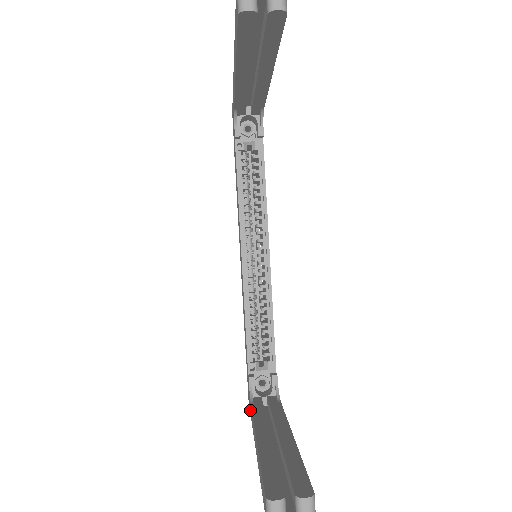
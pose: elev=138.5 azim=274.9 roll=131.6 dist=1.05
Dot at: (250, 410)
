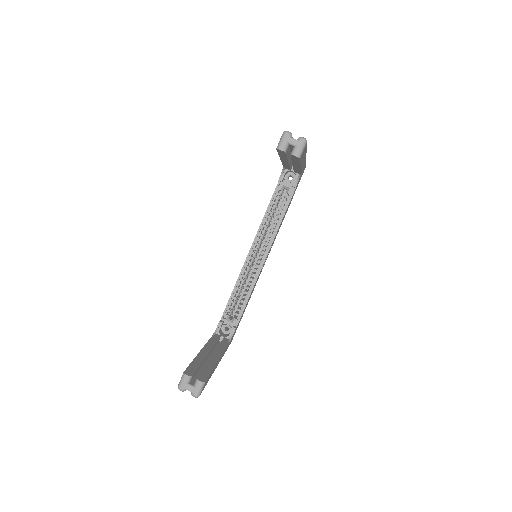
Dot at: occluded
